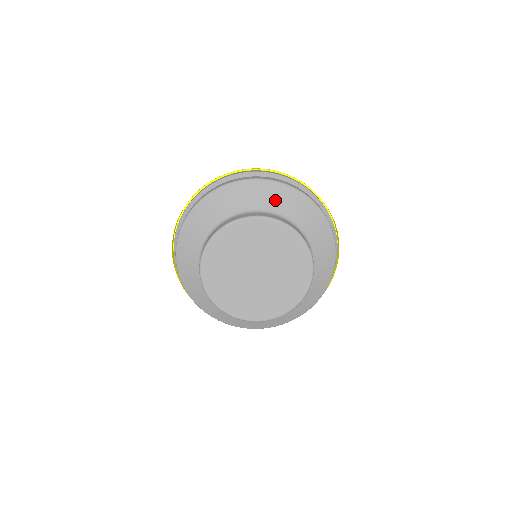
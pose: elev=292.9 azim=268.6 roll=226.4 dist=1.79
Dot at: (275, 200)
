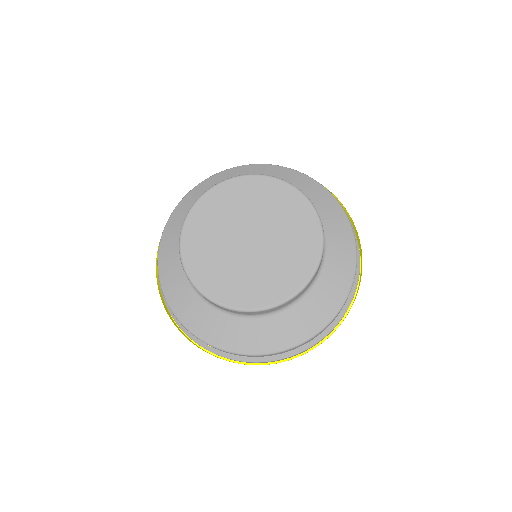
Dot at: occluded
